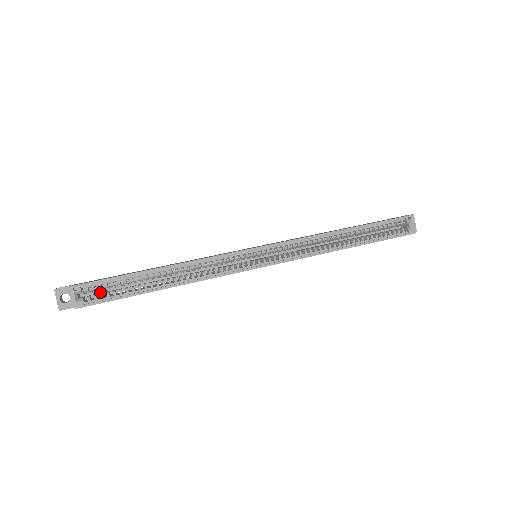
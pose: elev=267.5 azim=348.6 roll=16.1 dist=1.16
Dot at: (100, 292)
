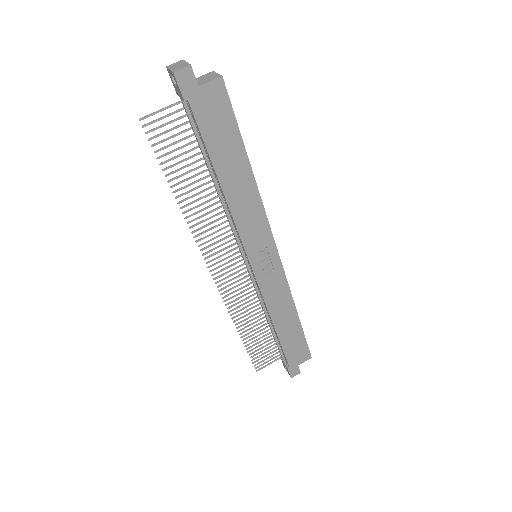
Dot at: occluded
